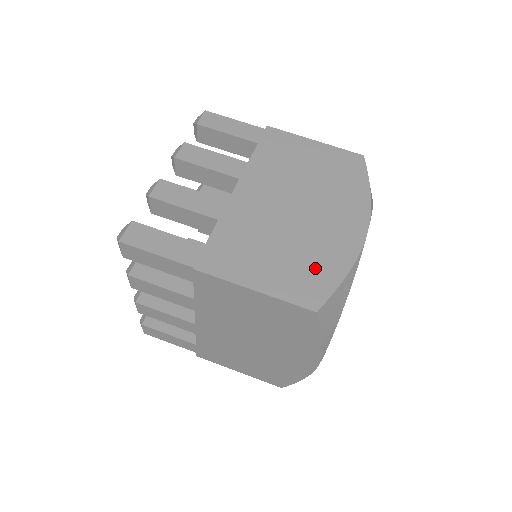
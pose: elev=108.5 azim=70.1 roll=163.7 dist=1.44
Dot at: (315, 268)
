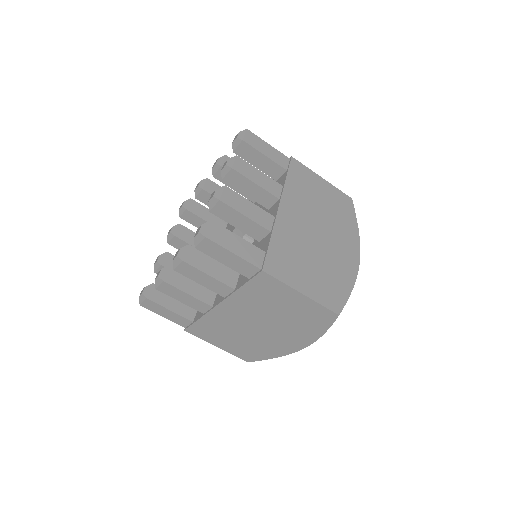
Dot at: (256, 351)
